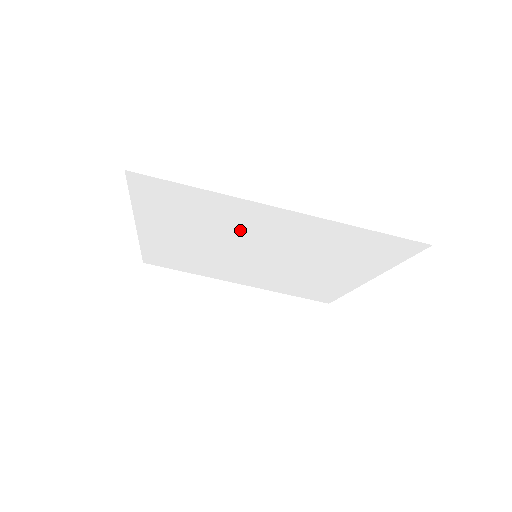
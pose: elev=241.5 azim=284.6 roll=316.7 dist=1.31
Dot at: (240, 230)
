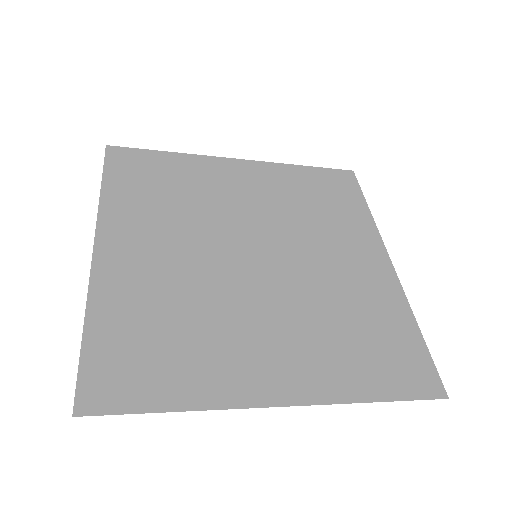
Dot at: (232, 319)
